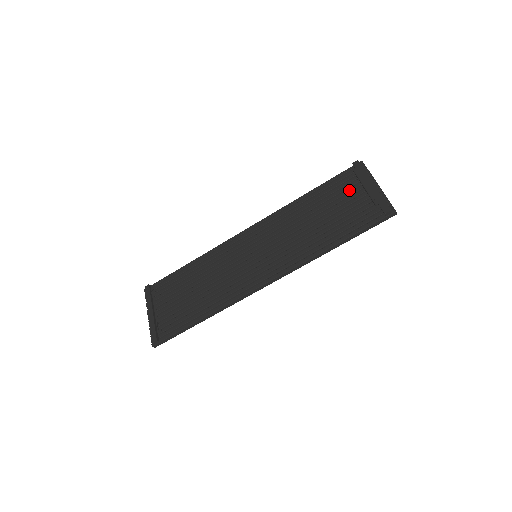
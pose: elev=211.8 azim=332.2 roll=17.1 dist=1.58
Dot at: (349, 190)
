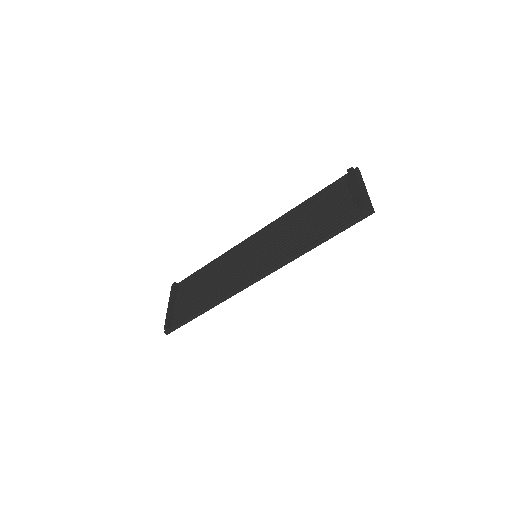
Dot at: (340, 194)
